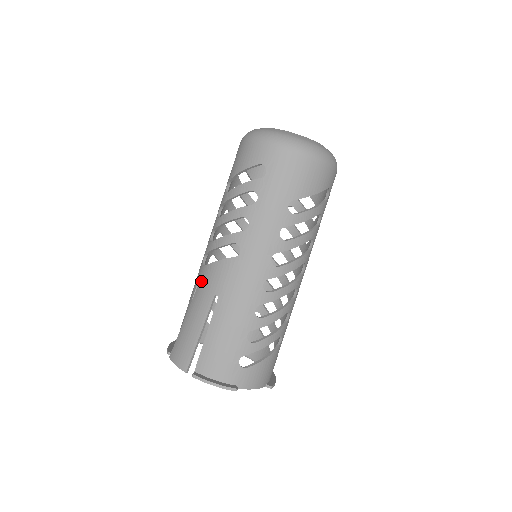
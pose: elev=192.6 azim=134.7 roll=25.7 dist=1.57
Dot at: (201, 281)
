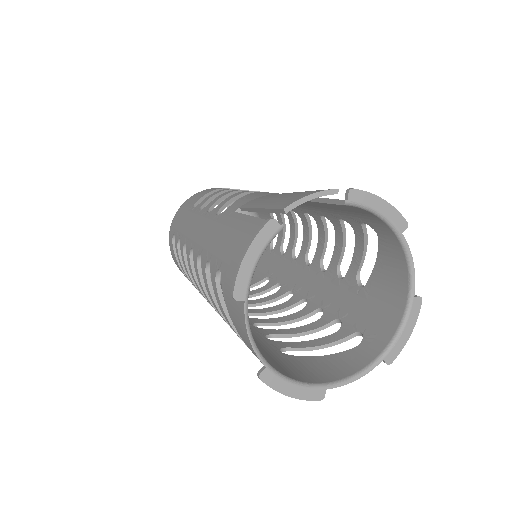
Dot at: (242, 203)
